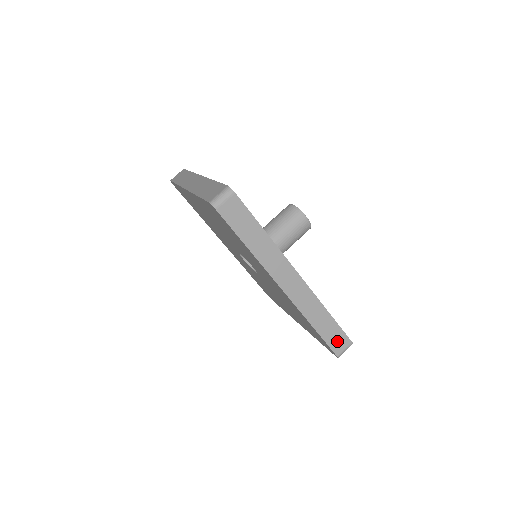
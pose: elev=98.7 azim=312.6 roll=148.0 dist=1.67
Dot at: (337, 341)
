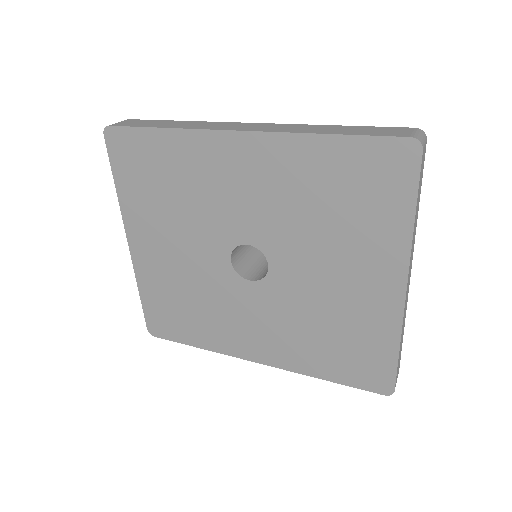
Dot at: (386, 132)
